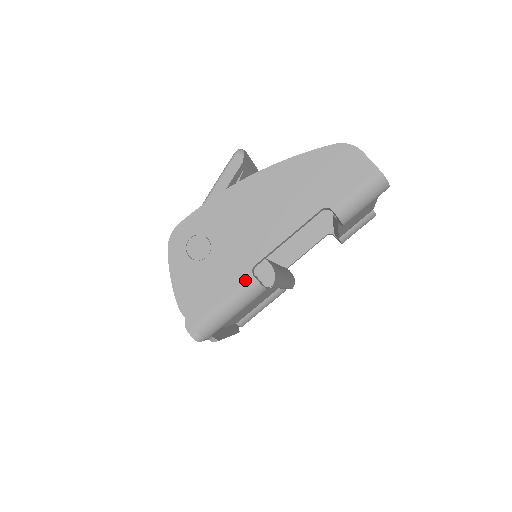
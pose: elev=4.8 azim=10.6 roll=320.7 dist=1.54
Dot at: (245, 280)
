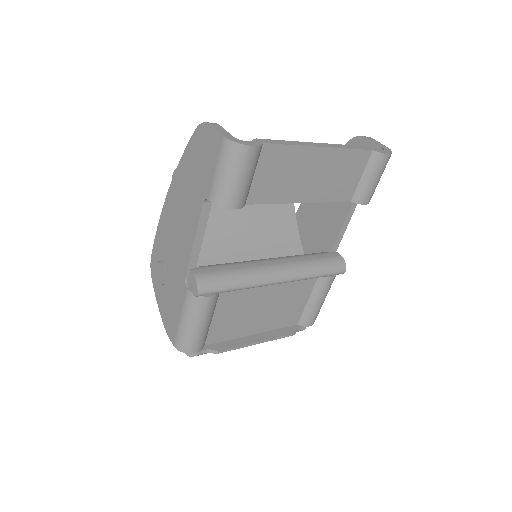
Dot at: (184, 294)
